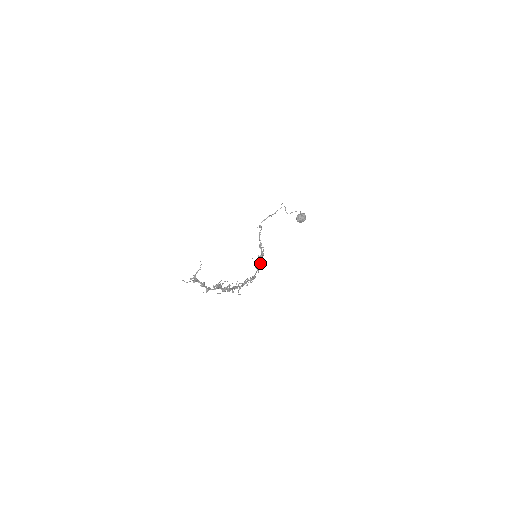
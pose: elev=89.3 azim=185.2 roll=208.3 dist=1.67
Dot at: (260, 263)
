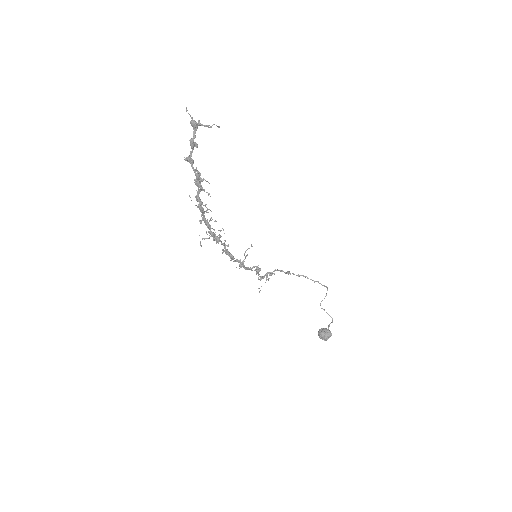
Dot at: (250, 268)
